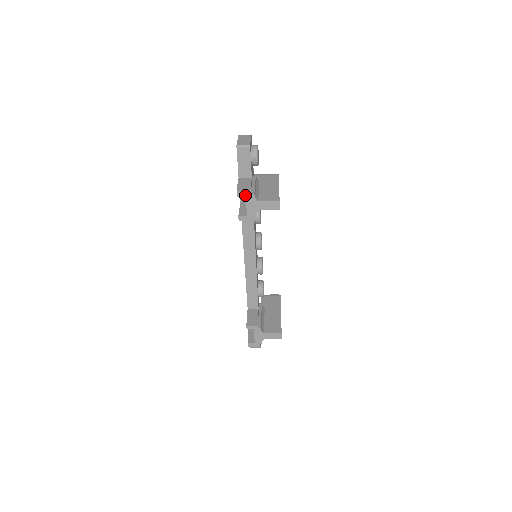
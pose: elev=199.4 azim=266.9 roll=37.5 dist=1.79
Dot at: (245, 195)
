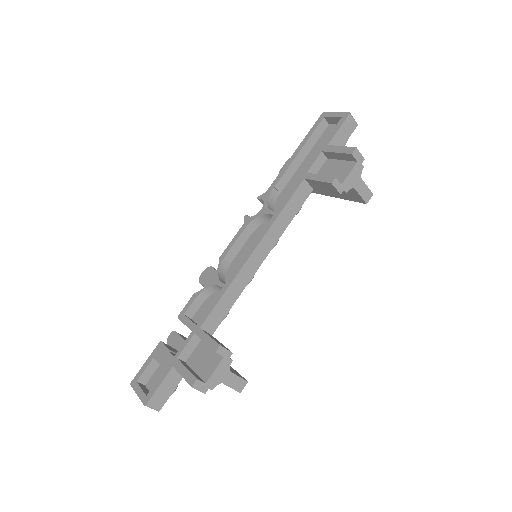
Dot at: (358, 159)
